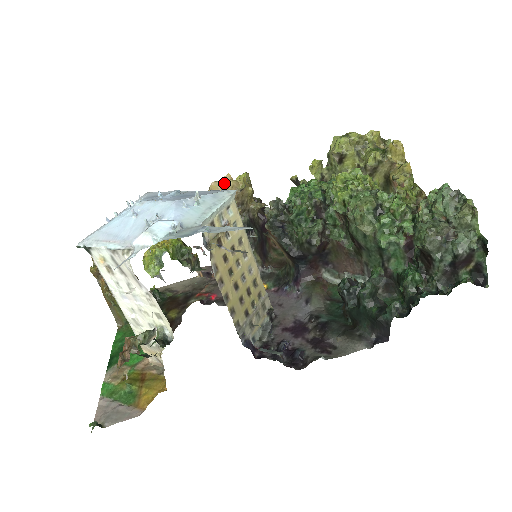
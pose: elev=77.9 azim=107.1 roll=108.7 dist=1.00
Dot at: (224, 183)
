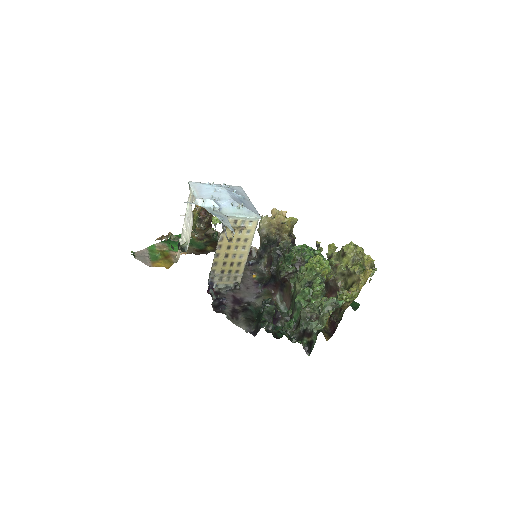
Dot at: (279, 213)
